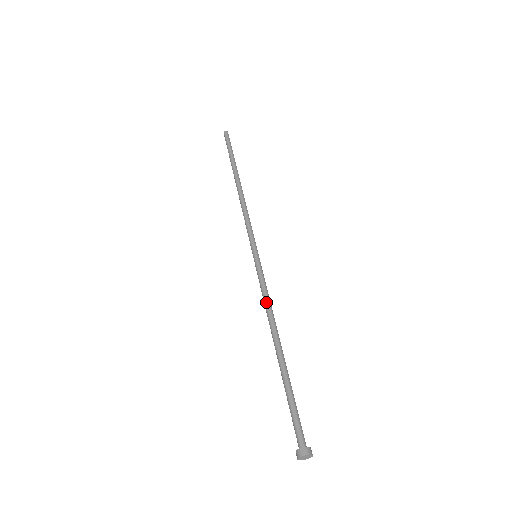
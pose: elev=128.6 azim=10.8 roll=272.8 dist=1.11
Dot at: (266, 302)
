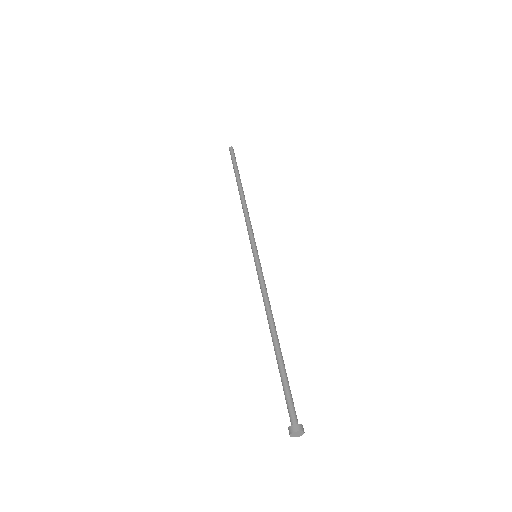
Dot at: (265, 296)
